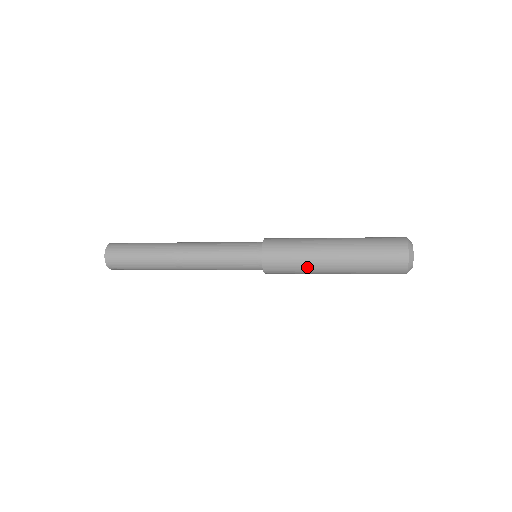
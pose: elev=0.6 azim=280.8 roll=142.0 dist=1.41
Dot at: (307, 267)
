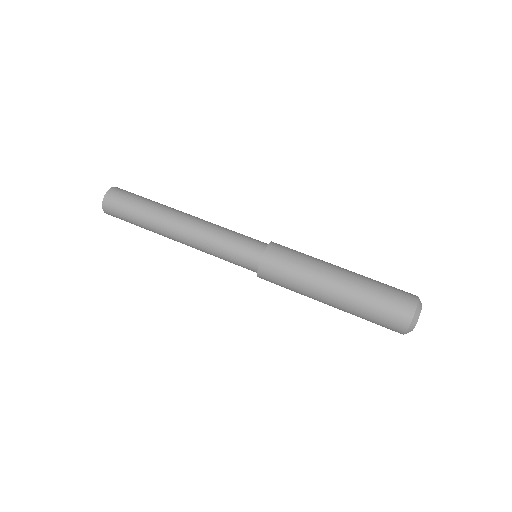
Dot at: (302, 292)
